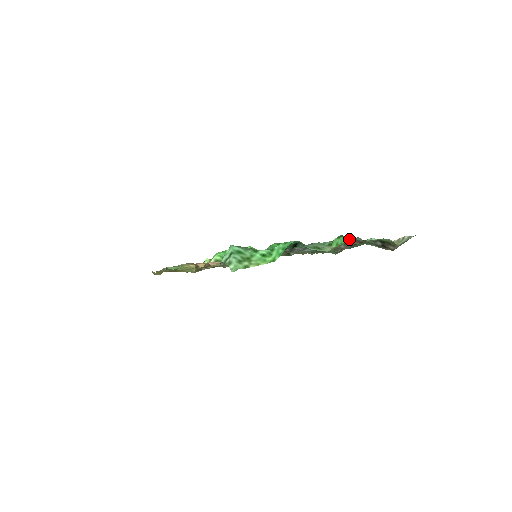
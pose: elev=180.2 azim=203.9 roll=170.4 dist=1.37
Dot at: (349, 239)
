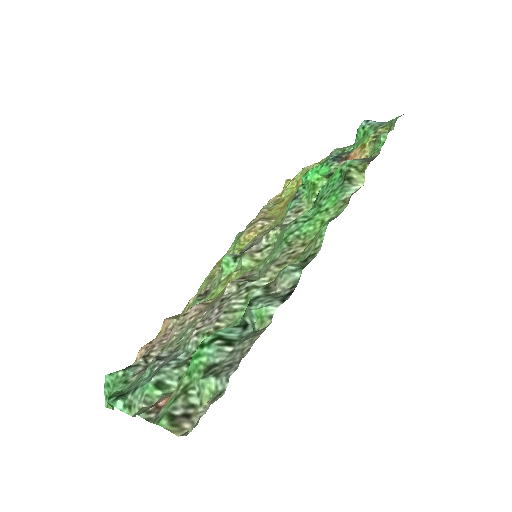
Dot at: (192, 364)
